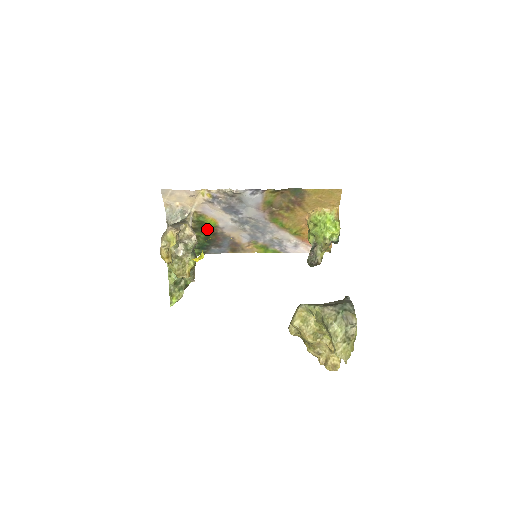
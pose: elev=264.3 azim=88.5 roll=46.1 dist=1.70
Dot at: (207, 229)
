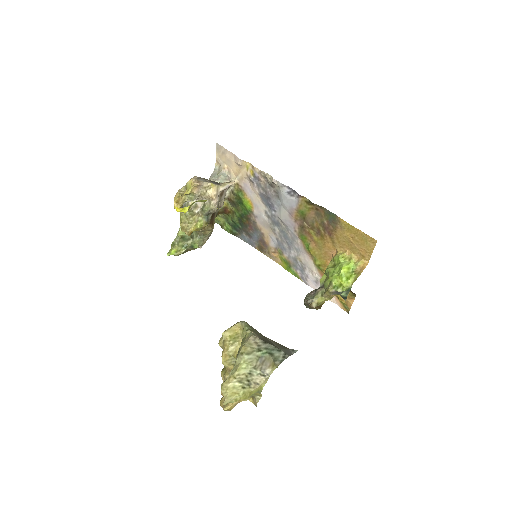
Dot at: (243, 209)
